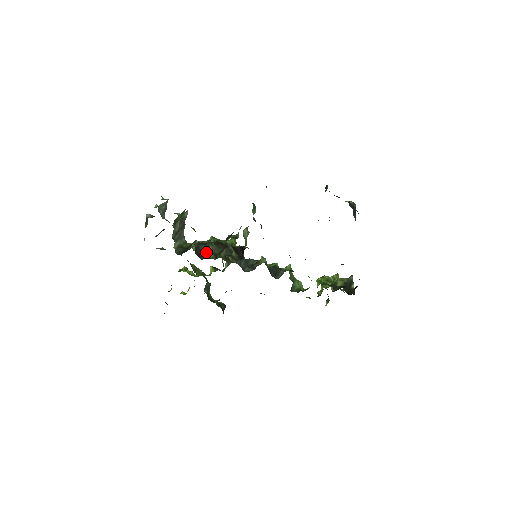
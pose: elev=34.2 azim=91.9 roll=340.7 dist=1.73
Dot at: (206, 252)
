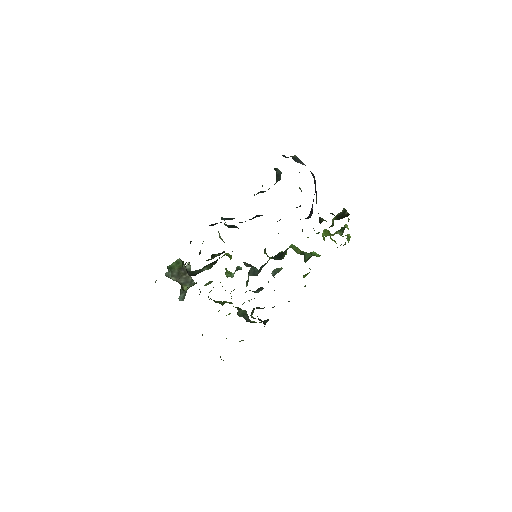
Dot at: occluded
